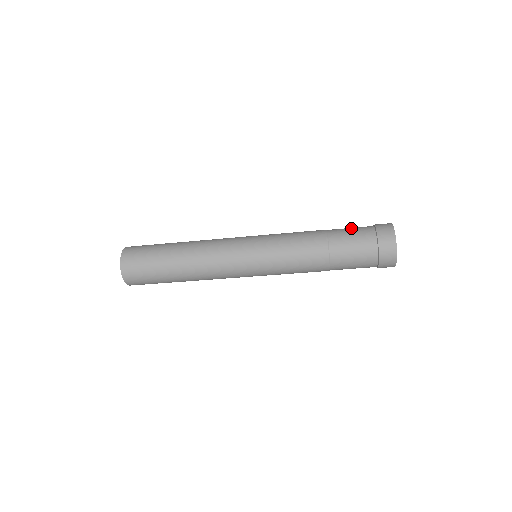
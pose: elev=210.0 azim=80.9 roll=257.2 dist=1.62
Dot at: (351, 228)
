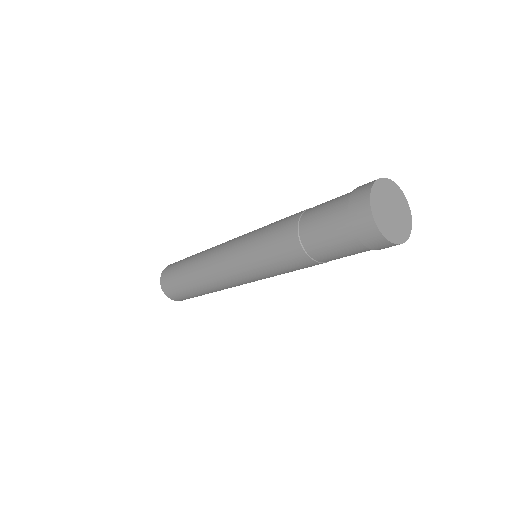
Dot at: (323, 212)
